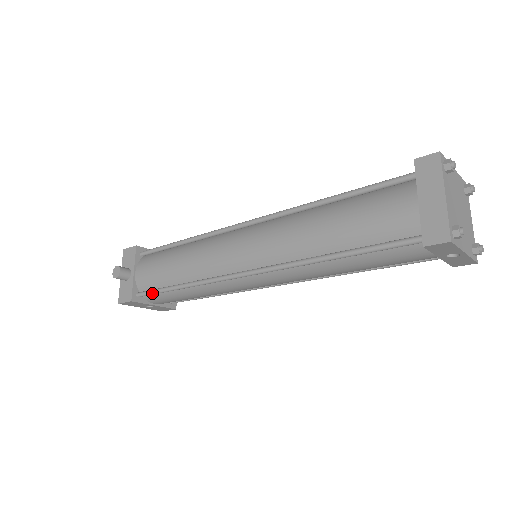
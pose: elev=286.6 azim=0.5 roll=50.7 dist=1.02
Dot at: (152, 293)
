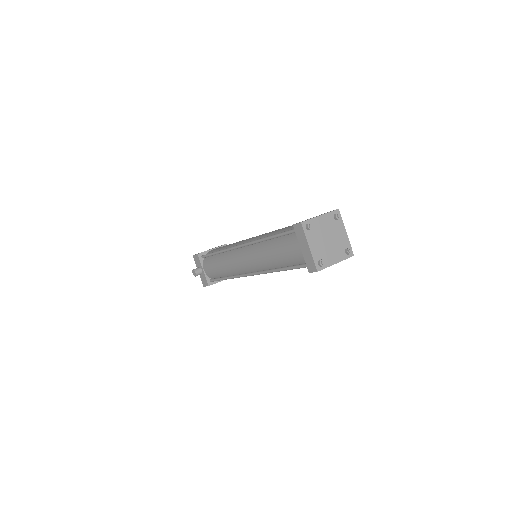
Dot at: occluded
